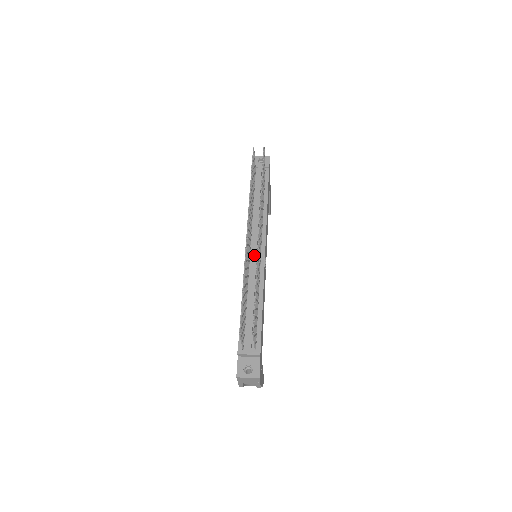
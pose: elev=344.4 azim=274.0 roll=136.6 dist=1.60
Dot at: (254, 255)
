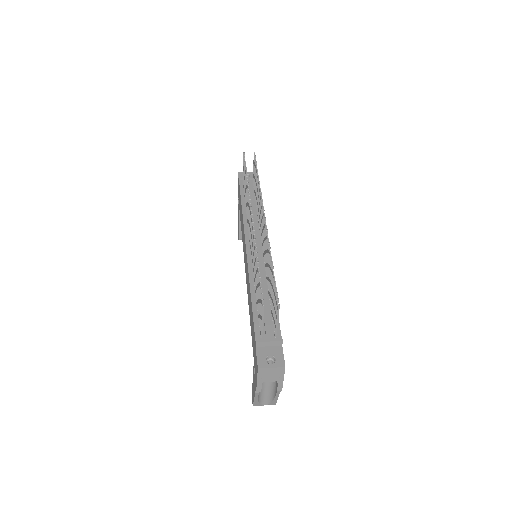
Dot at: (257, 249)
